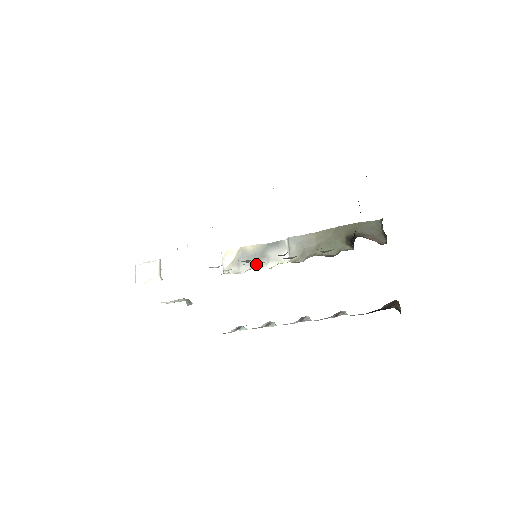
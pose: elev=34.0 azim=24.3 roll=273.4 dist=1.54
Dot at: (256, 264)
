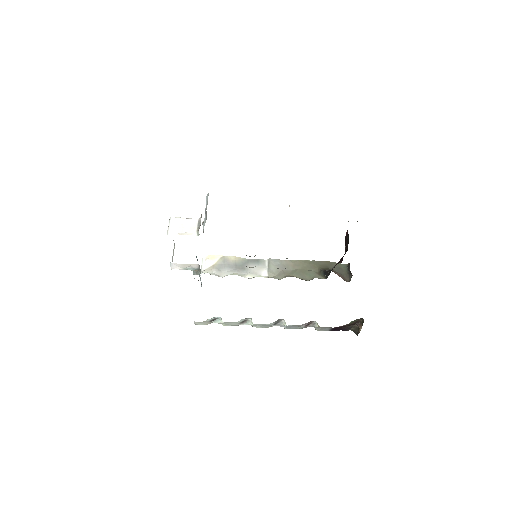
Dot at: occluded
